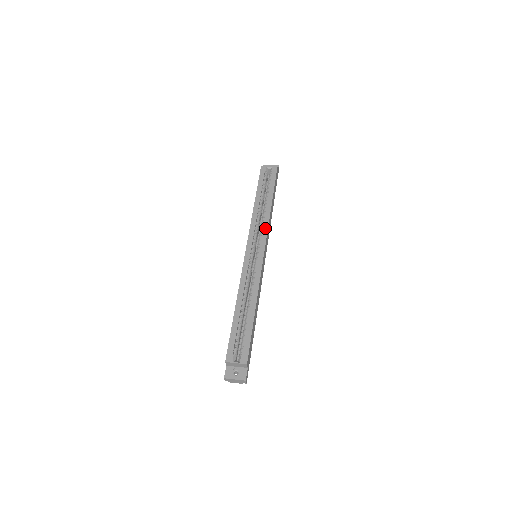
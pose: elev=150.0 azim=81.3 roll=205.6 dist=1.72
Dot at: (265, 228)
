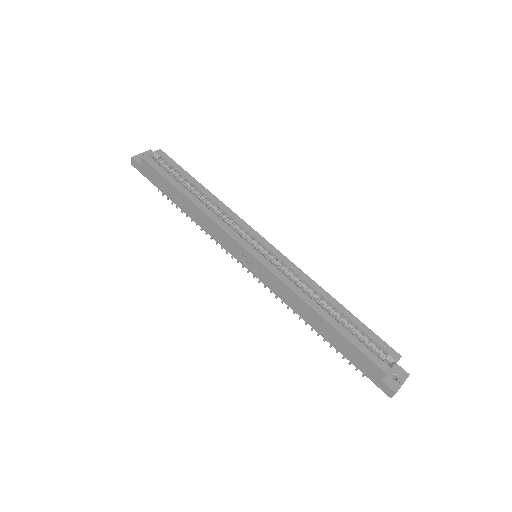
Dot at: (237, 219)
